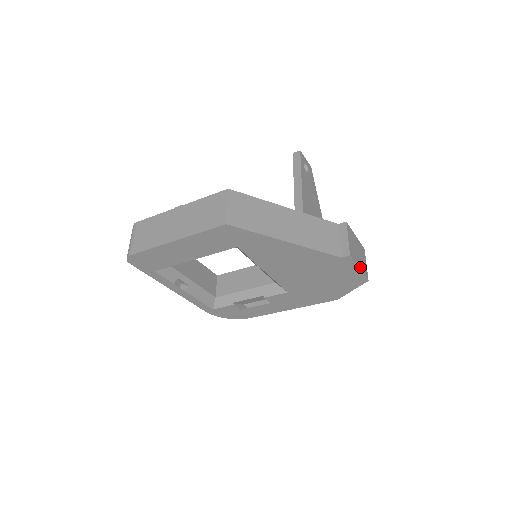
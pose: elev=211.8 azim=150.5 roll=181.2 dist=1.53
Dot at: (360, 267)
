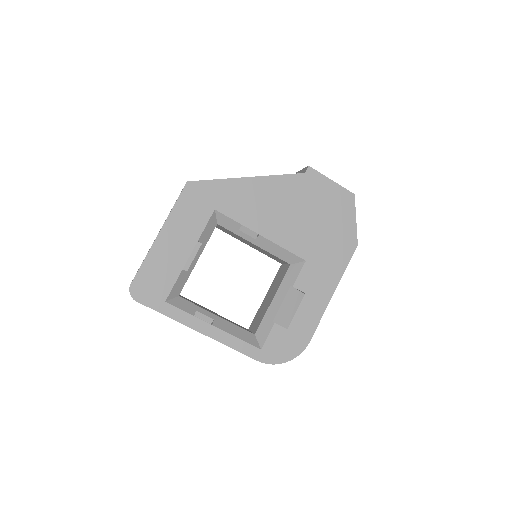
Dot at: (333, 182)
